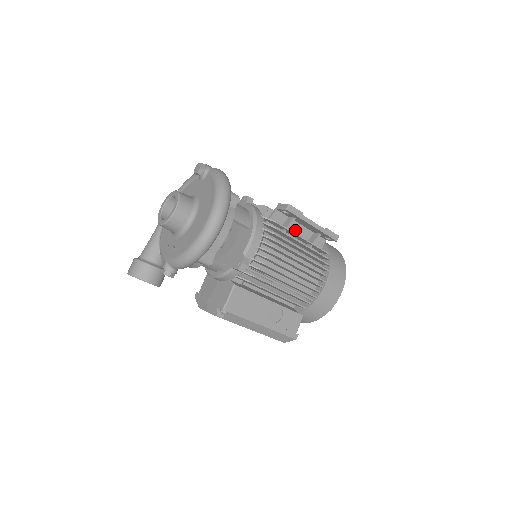
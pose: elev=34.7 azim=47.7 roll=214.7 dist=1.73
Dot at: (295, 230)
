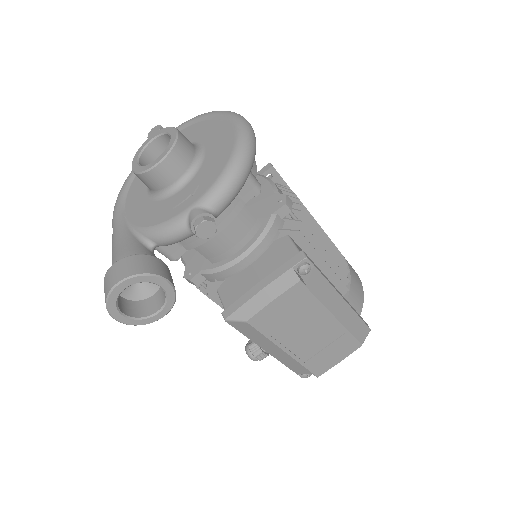
Dot at: occluded
